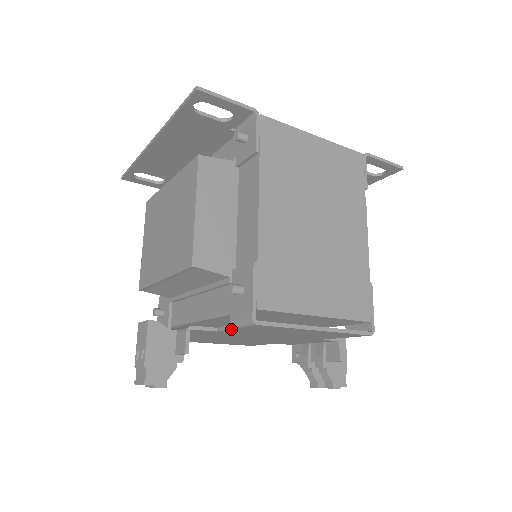
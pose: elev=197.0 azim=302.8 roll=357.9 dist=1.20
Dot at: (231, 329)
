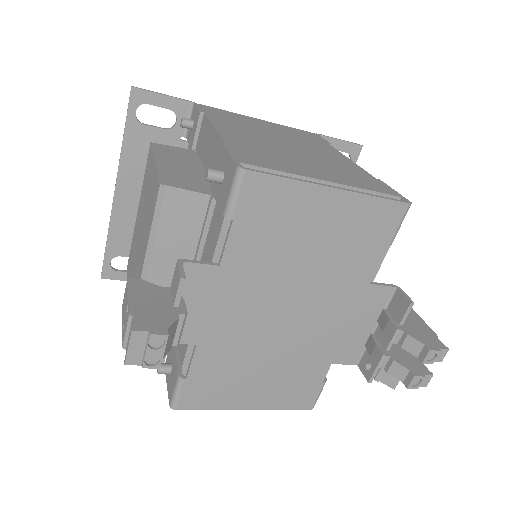
Dot at: (230, 233)
